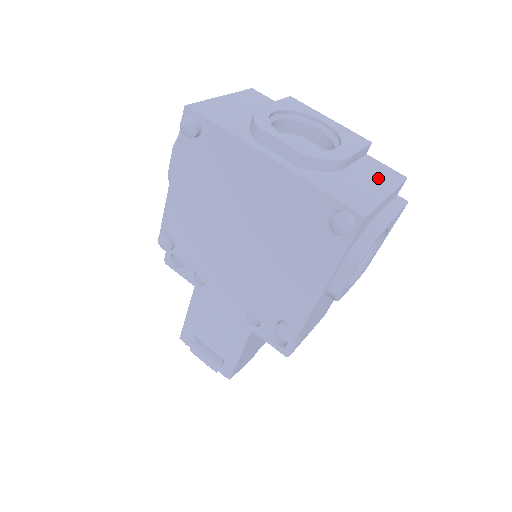
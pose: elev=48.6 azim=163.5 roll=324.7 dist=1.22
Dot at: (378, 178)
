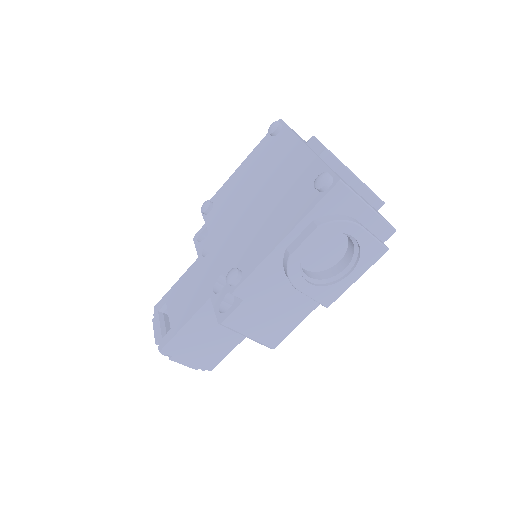
Dot at: (372, 207)
